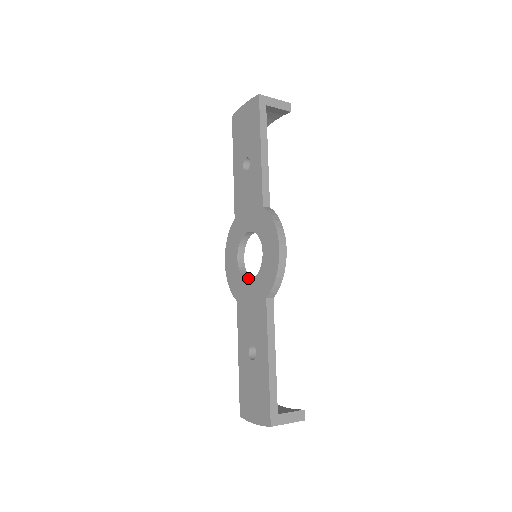
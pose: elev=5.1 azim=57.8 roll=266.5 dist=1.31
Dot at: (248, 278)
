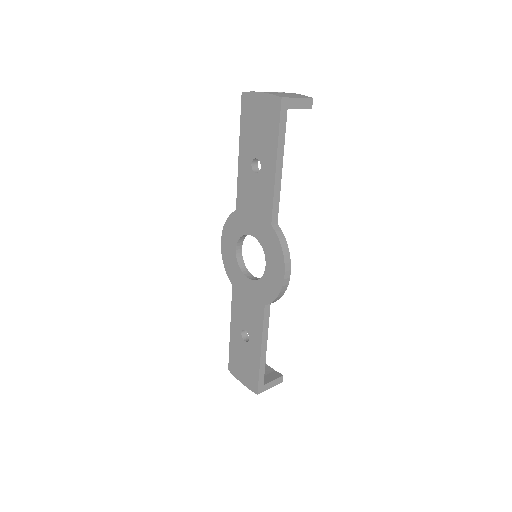
Dot at: (246, 272)
